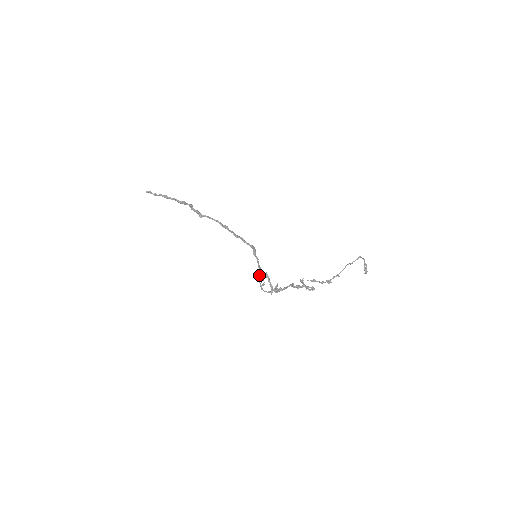
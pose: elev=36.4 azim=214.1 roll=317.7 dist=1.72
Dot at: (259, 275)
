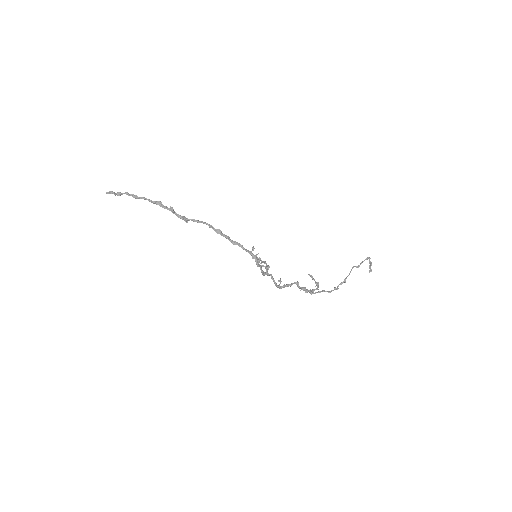
Dot at: (253, 250)
